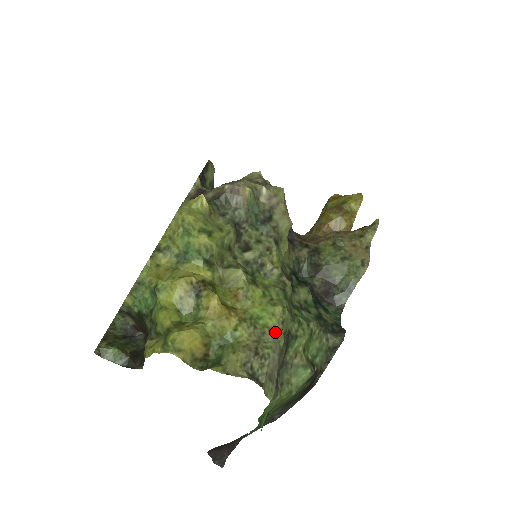
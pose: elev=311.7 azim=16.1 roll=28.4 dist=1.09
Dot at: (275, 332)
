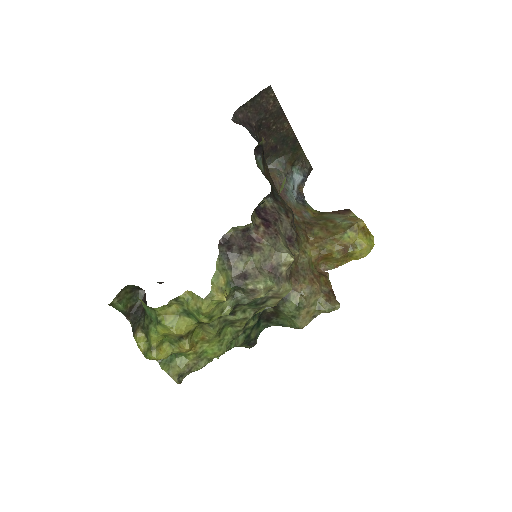
Dot at: (209, 361)
